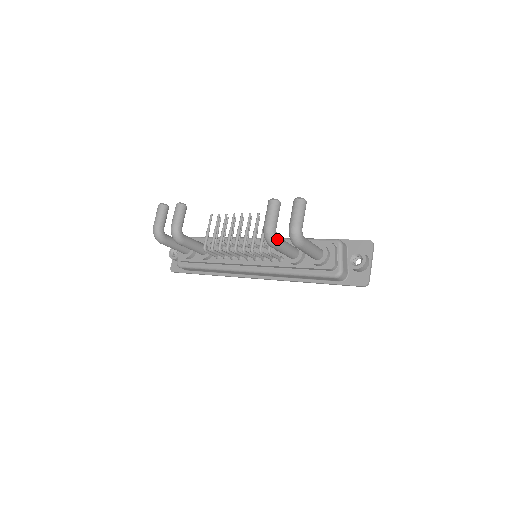
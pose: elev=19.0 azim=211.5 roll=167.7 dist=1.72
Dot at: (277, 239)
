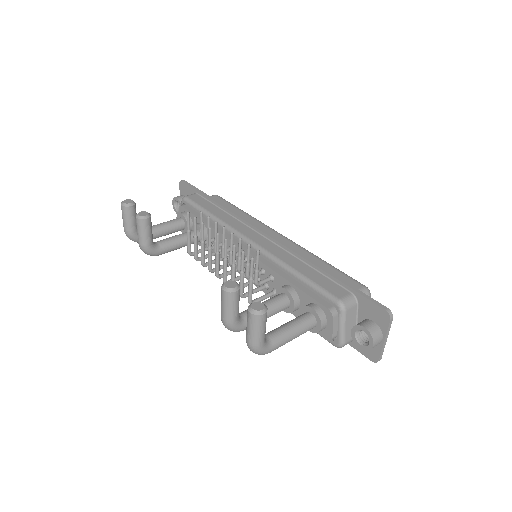
Dot at: (242, 328)
